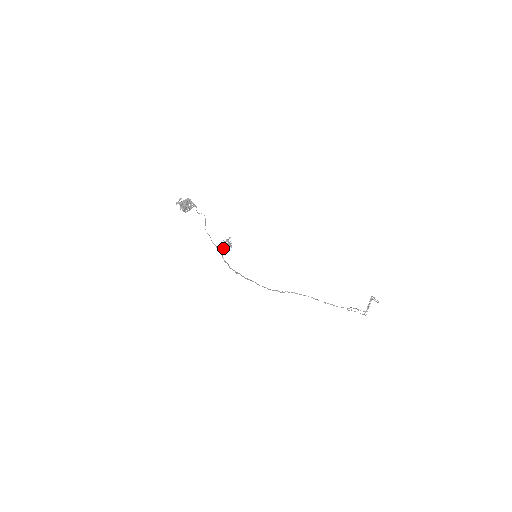
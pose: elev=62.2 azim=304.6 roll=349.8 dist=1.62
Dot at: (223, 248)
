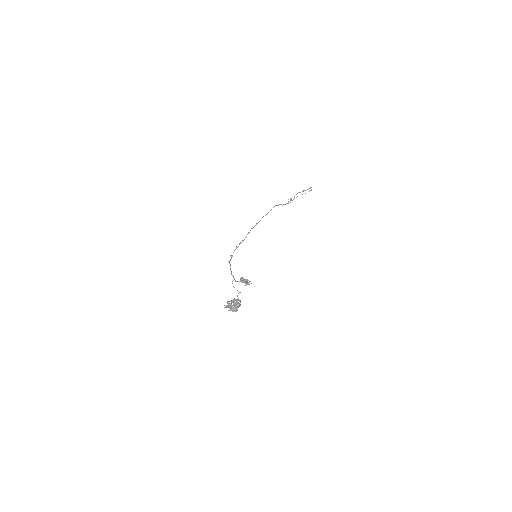
Dot at: (239, 281)
